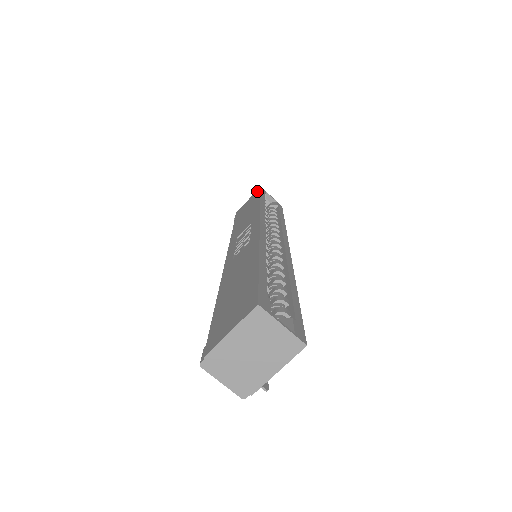
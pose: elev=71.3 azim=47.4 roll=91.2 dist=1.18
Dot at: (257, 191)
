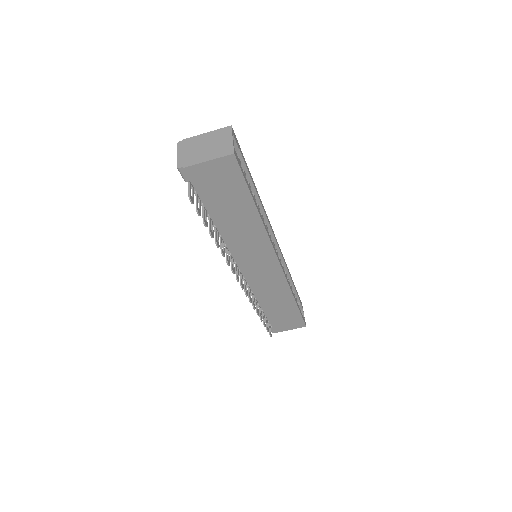
Dot at: occluded
